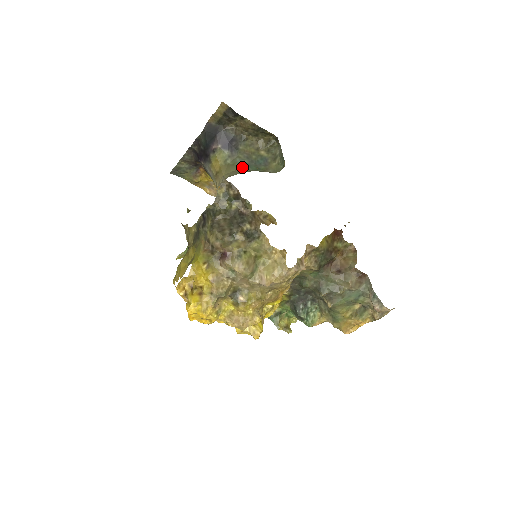
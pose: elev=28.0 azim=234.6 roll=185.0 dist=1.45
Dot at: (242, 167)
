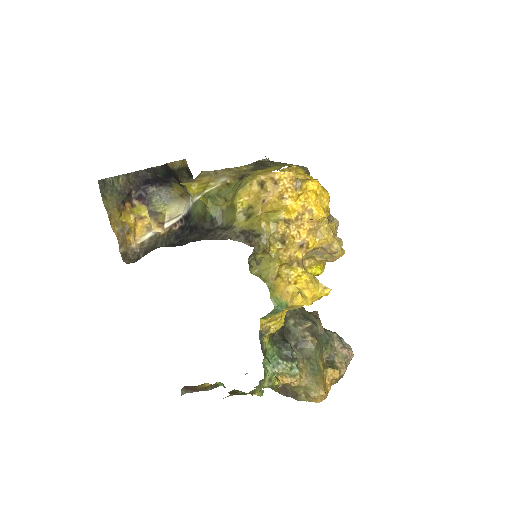
Dot at: occluded
